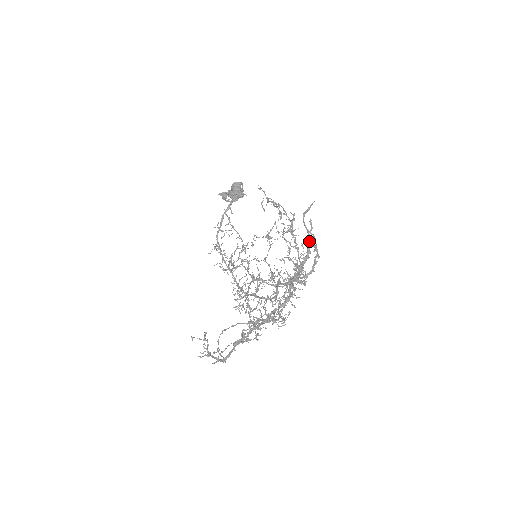
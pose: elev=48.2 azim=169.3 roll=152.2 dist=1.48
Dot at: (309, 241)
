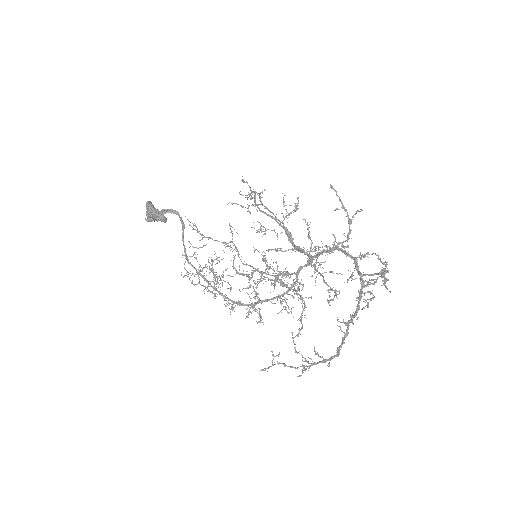
Dot at: (281, 225)
